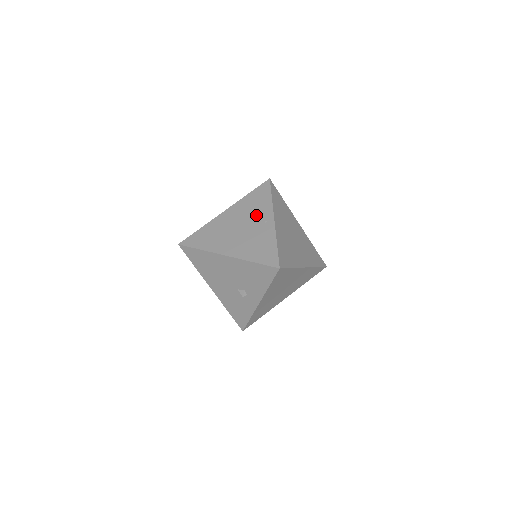
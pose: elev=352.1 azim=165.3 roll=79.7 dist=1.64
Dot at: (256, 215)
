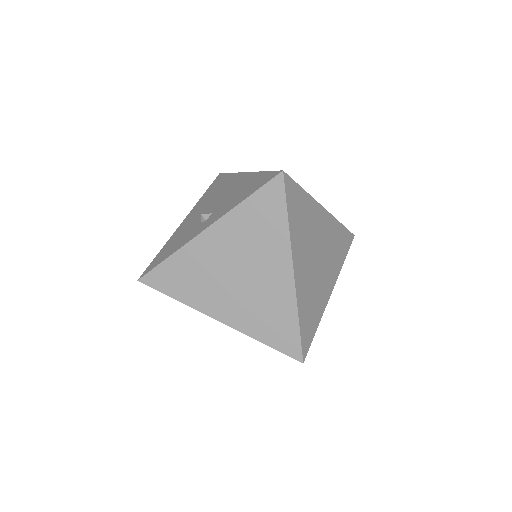
Dot at: occluded
